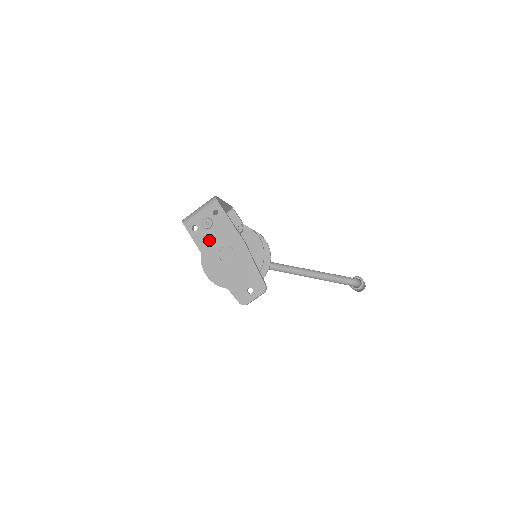
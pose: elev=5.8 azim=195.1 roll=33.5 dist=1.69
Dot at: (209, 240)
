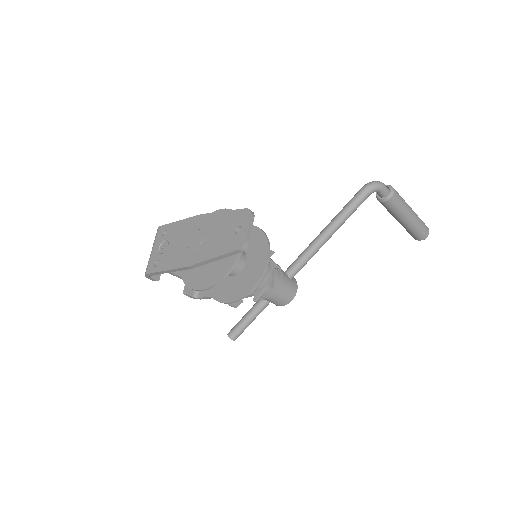
Dot at: (173, 253)
